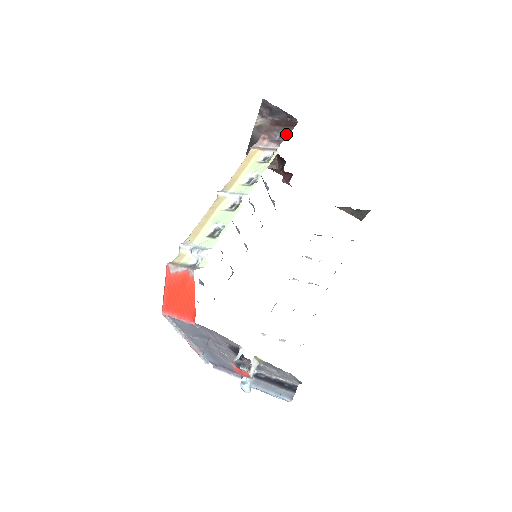
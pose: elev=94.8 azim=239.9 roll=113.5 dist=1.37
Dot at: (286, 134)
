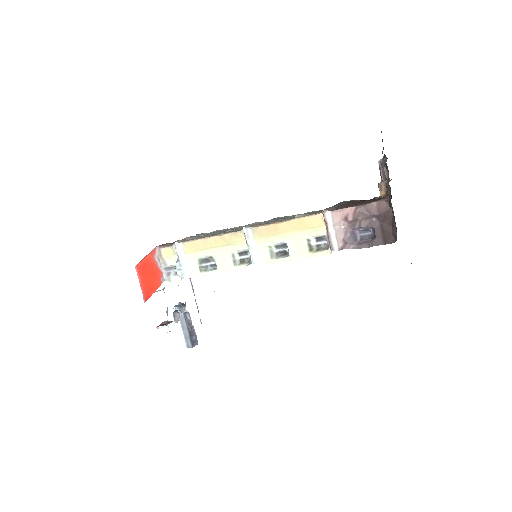
Dot at: (371, 236)
